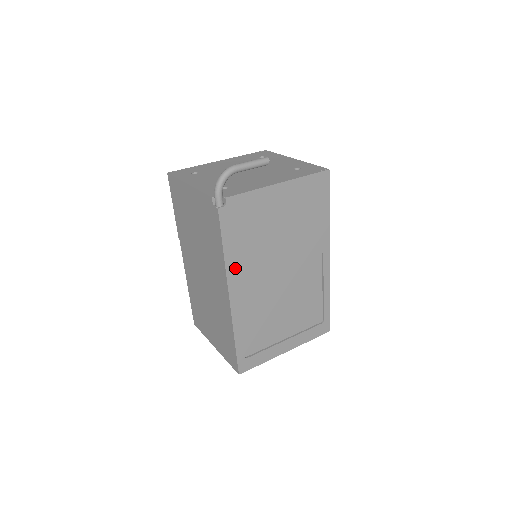
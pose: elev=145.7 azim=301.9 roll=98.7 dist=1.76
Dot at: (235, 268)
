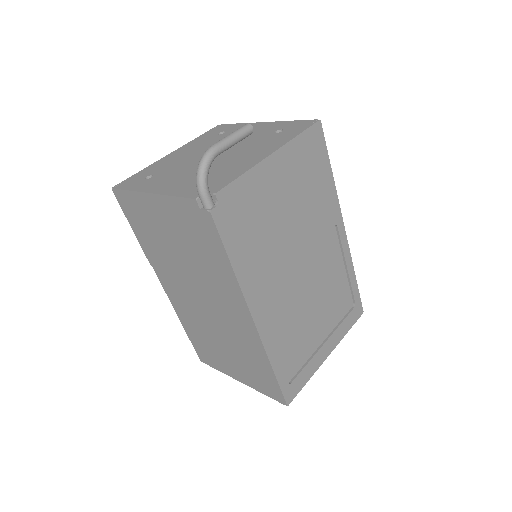
Dot at: (250, 281)
